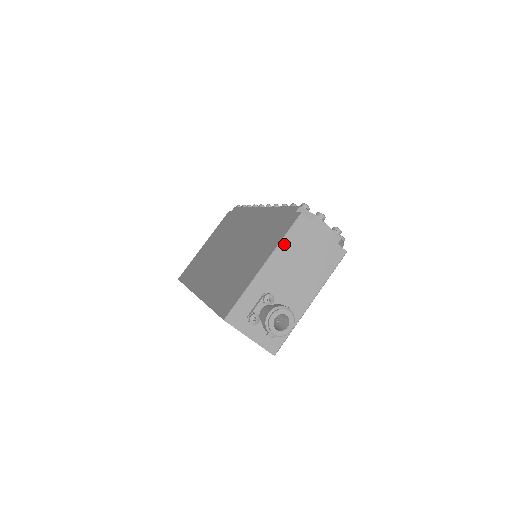
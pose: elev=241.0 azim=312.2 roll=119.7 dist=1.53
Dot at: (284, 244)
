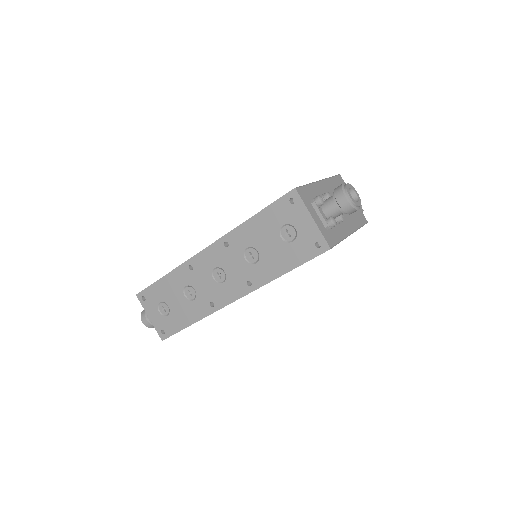
Dot at: (331, 181)
